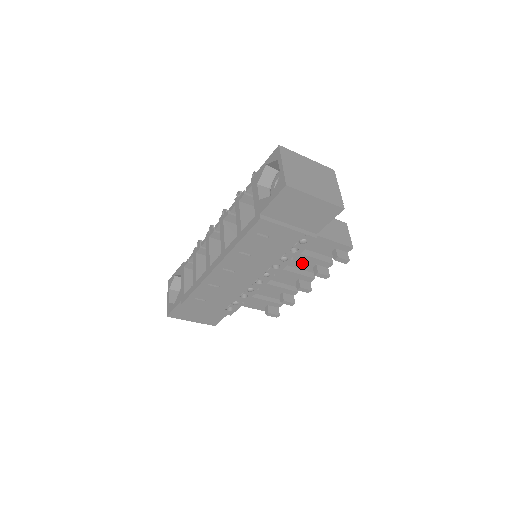
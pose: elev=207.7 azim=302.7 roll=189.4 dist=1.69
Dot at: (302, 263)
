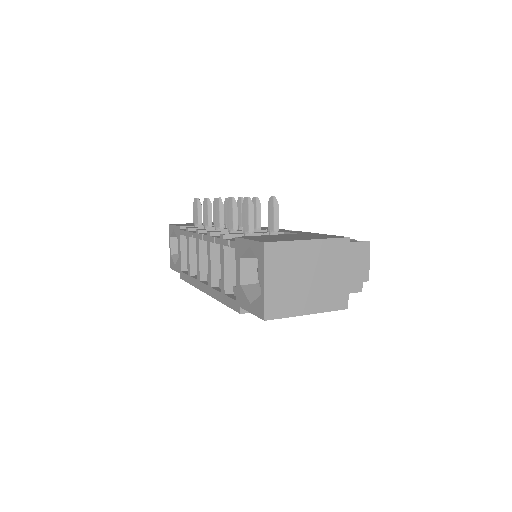
Dot at: occluded
